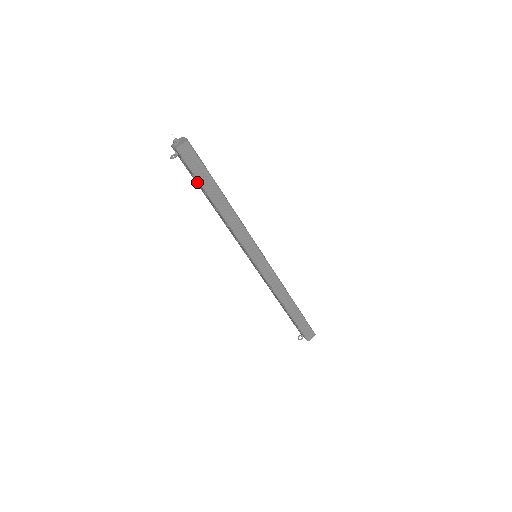
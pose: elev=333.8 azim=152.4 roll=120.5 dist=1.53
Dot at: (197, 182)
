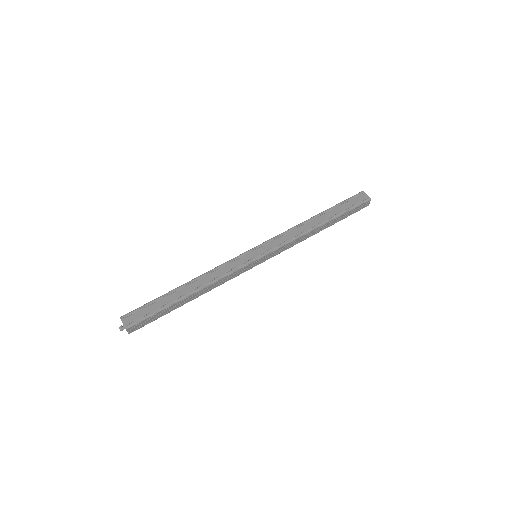
Dot at: occluded
